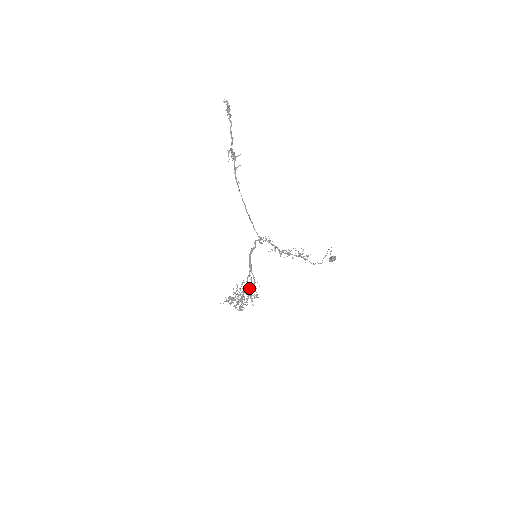
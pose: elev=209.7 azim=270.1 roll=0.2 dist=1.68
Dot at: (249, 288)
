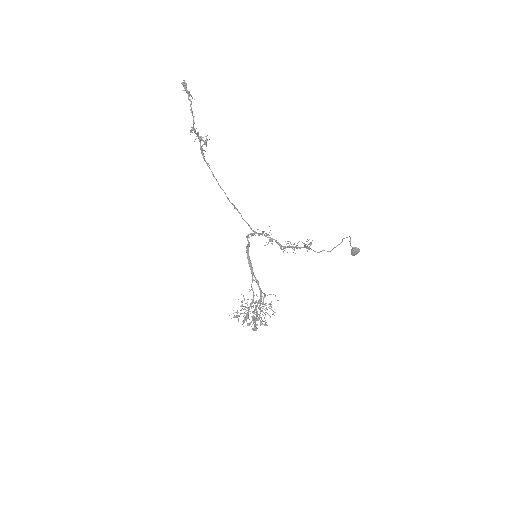
Dot at: (259, 299)
